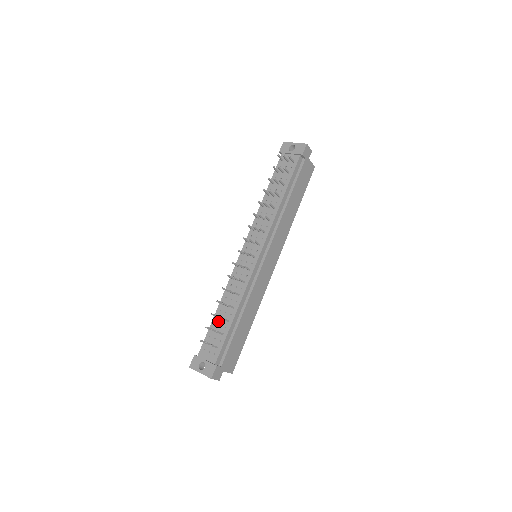
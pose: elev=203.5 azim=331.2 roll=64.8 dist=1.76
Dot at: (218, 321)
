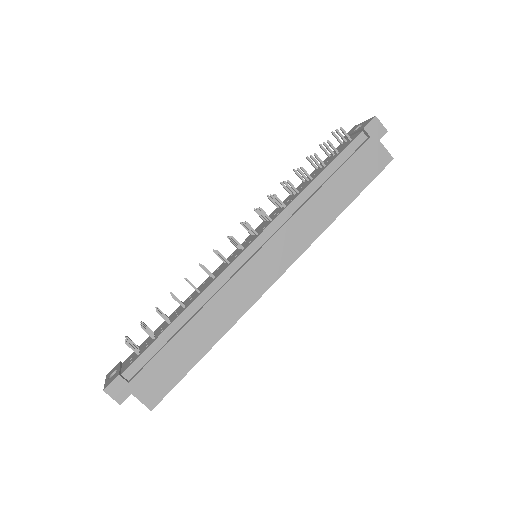
Dot at: (164, 323)
